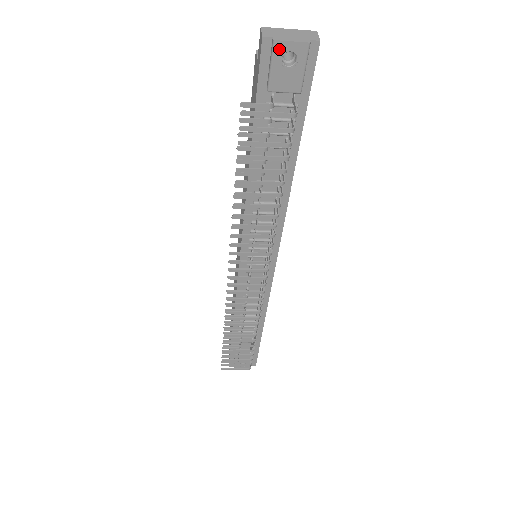
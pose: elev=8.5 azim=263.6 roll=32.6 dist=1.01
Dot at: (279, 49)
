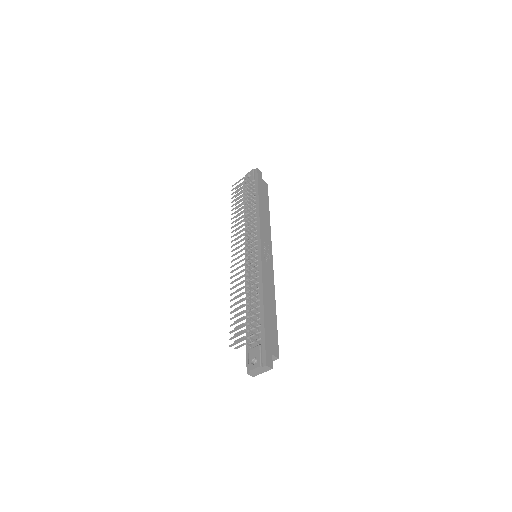
Dot at: (247, 175)
